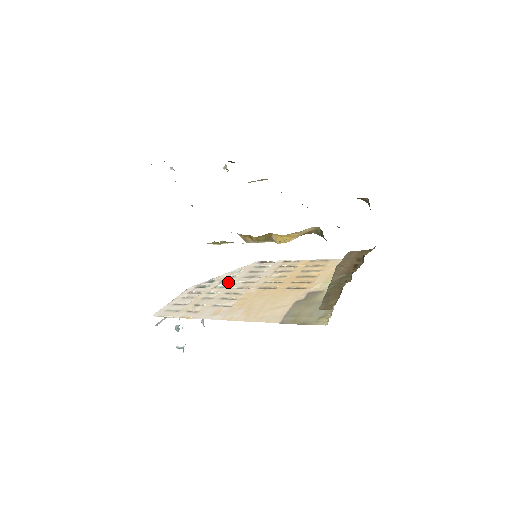
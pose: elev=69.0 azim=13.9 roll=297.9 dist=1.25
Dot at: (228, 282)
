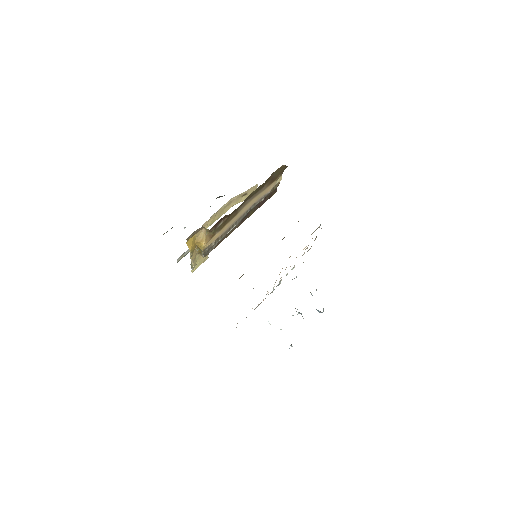
Dot at: occluded
